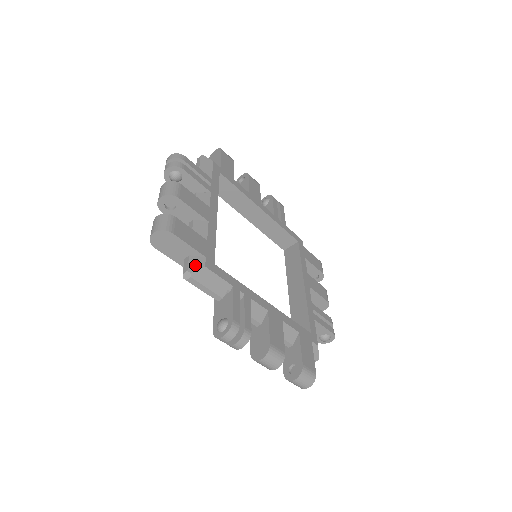
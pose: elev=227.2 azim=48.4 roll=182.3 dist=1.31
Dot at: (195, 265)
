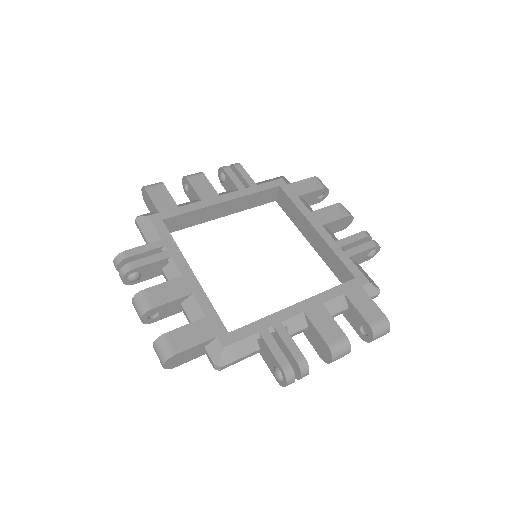
Dot at: (215, 354)
